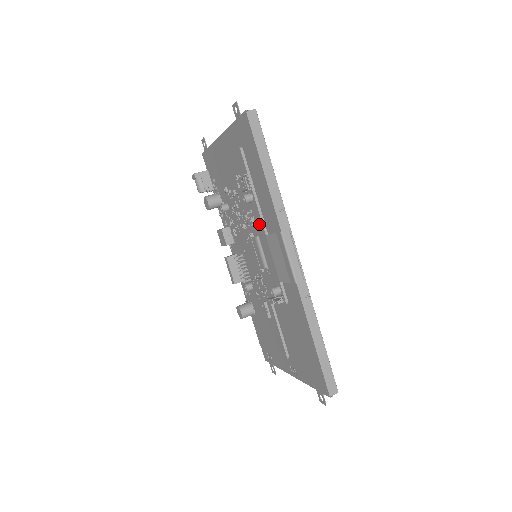
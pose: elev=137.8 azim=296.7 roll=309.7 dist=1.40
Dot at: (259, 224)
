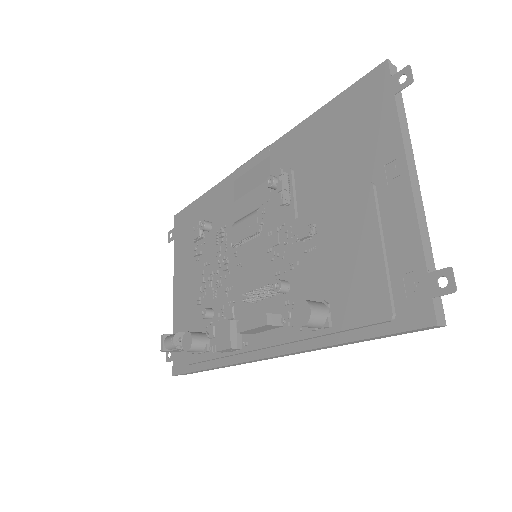
Dot at: (226, 216)
